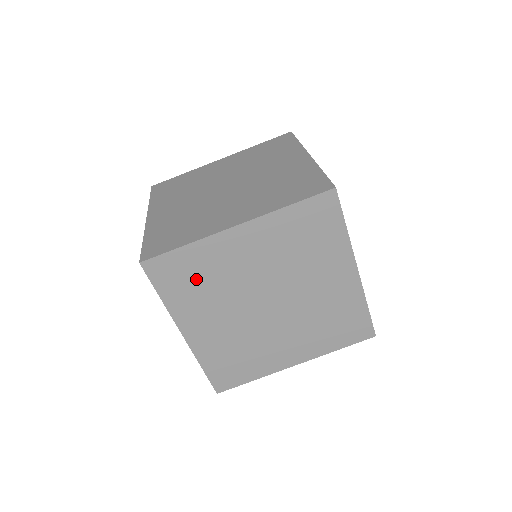
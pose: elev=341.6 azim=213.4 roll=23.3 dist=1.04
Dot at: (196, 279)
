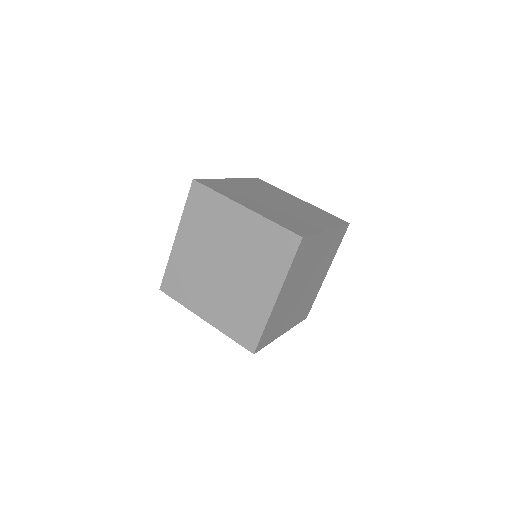
Dot at: (275, 324)
